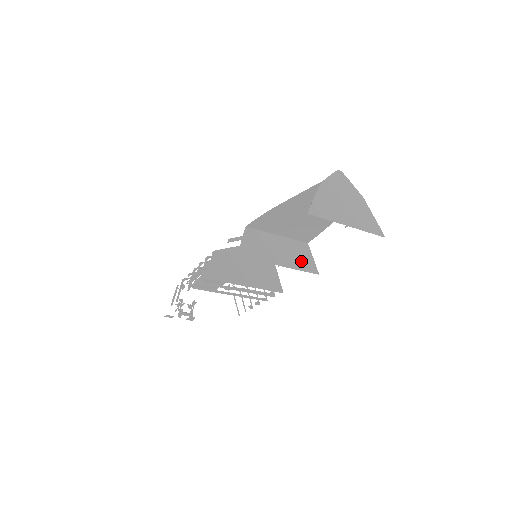
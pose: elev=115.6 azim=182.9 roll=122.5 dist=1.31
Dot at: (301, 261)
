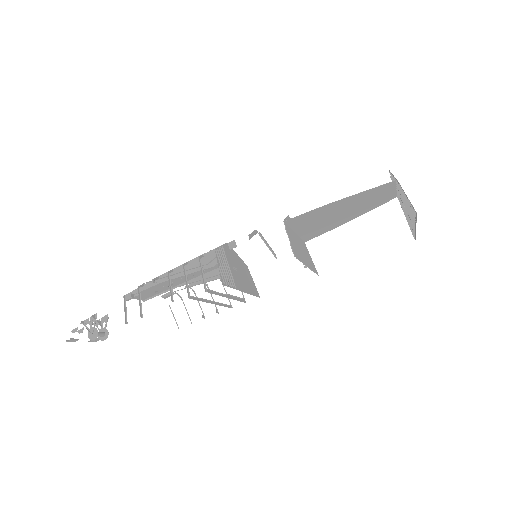
Dot at: (310, 262)
